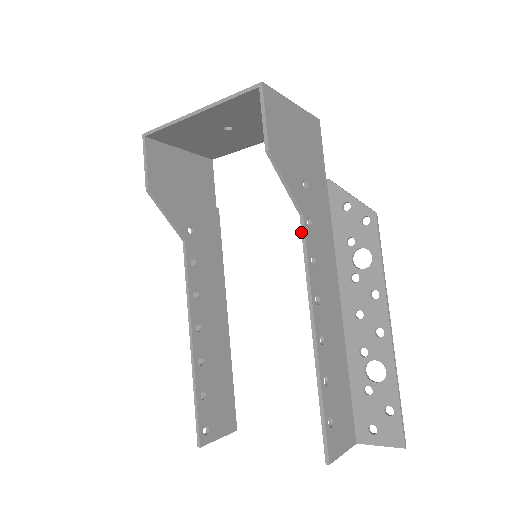
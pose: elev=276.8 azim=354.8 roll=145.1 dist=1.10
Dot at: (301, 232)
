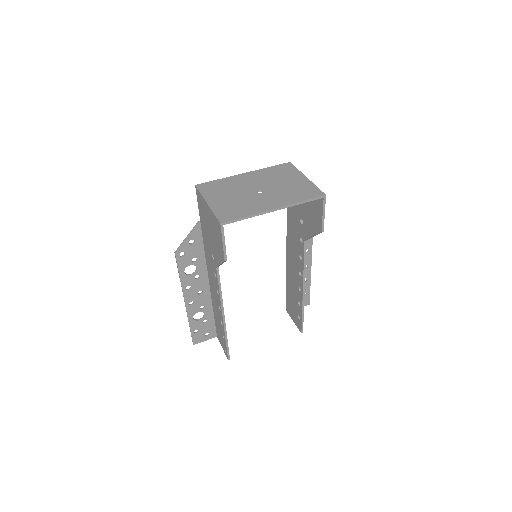
Dot at: (304, 249)
